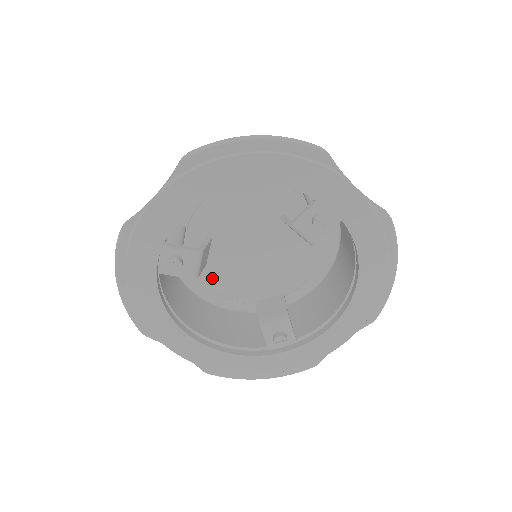
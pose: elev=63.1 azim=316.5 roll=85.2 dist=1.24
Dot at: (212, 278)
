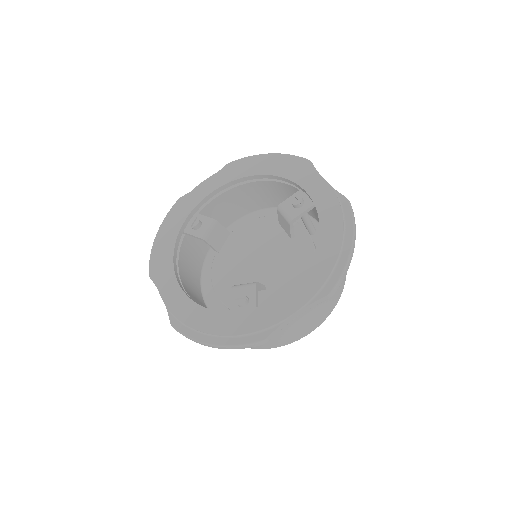
Dot at: (222, 284)
